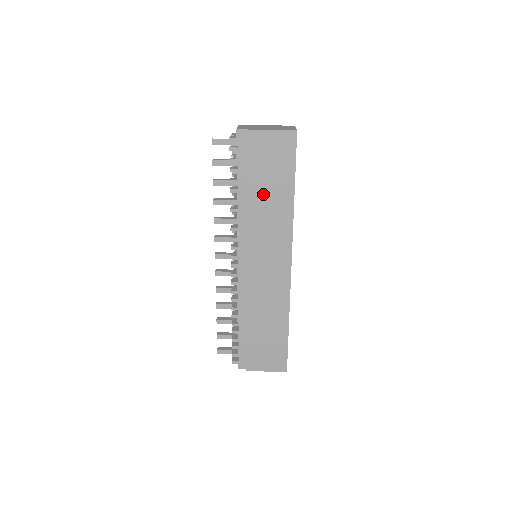
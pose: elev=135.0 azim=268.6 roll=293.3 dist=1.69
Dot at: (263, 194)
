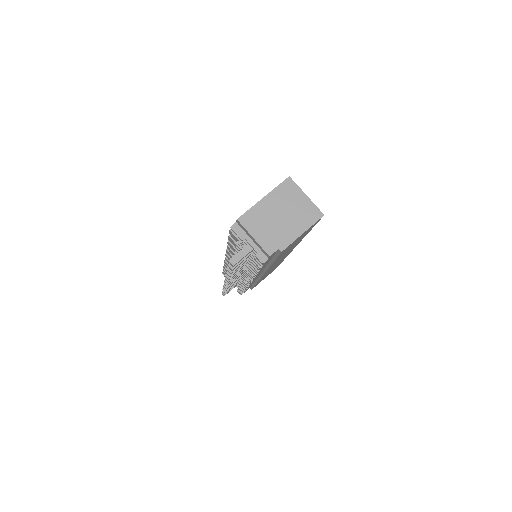
Dot at: occluded
